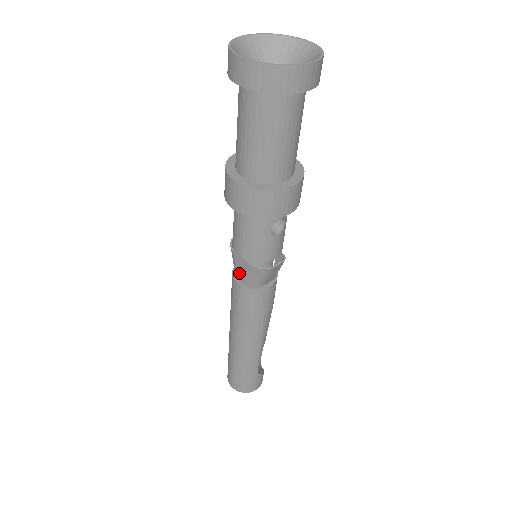
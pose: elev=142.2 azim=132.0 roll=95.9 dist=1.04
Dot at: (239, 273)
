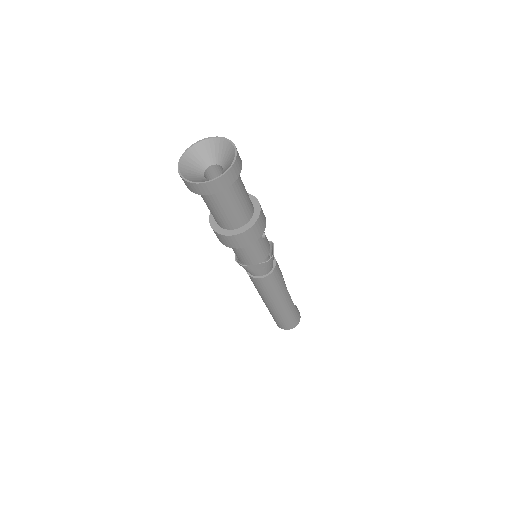
Dot at: (257, 273)
